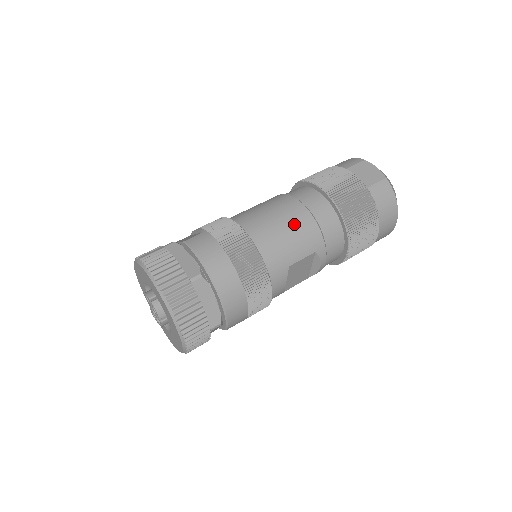
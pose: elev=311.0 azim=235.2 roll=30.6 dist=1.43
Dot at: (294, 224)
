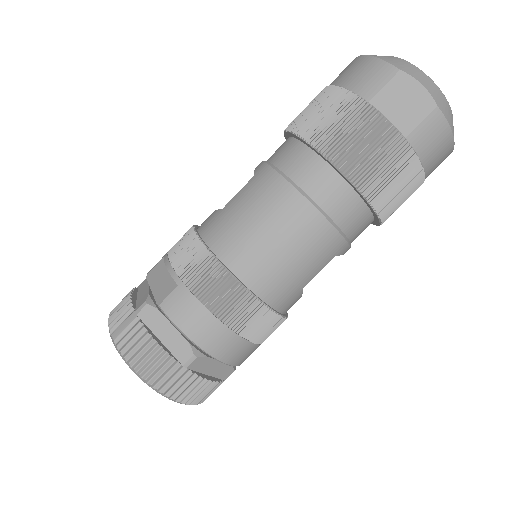
Dot at: (300, 240)
